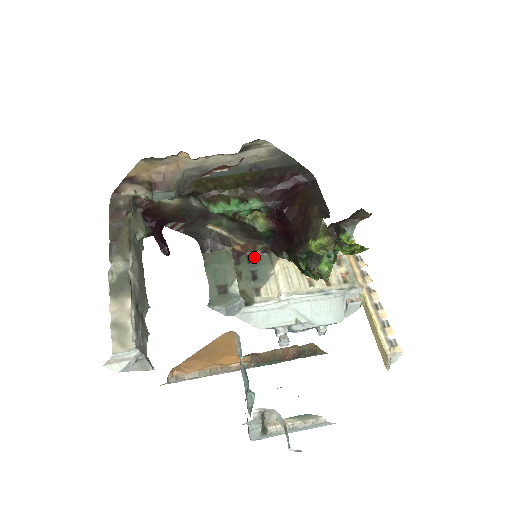
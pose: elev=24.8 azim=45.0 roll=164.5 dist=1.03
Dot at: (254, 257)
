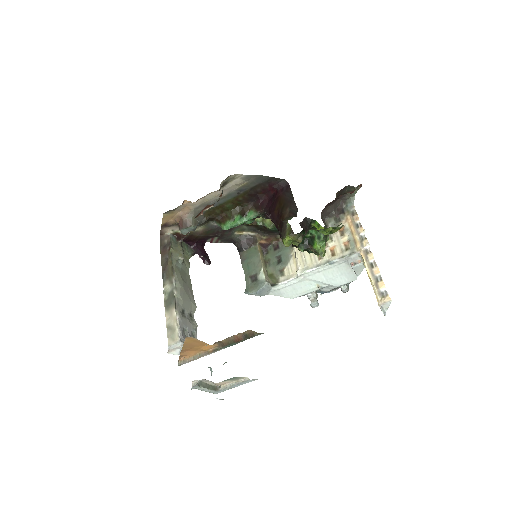
Dot at: (278, 245)
